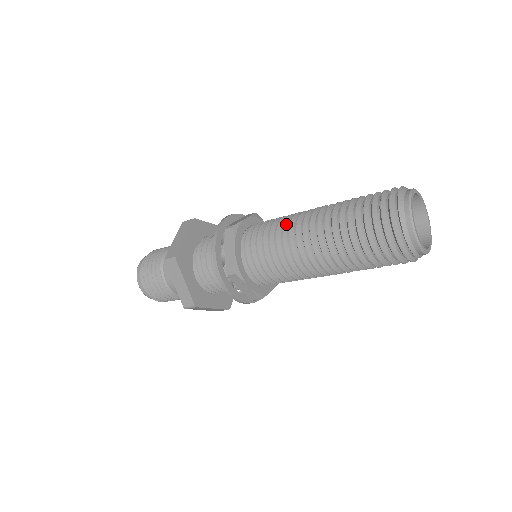
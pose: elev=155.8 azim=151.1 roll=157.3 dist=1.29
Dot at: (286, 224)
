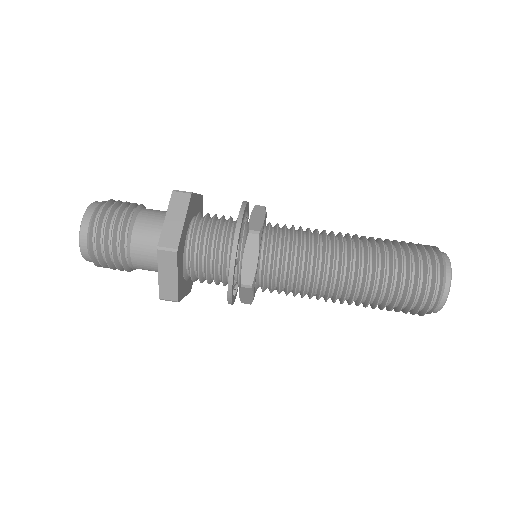
Dot at: (319, 248)
